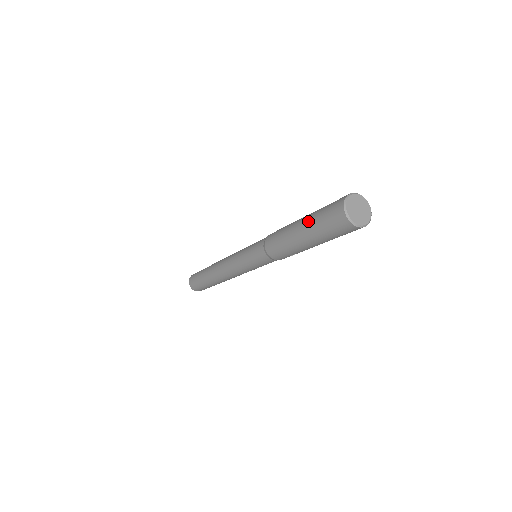
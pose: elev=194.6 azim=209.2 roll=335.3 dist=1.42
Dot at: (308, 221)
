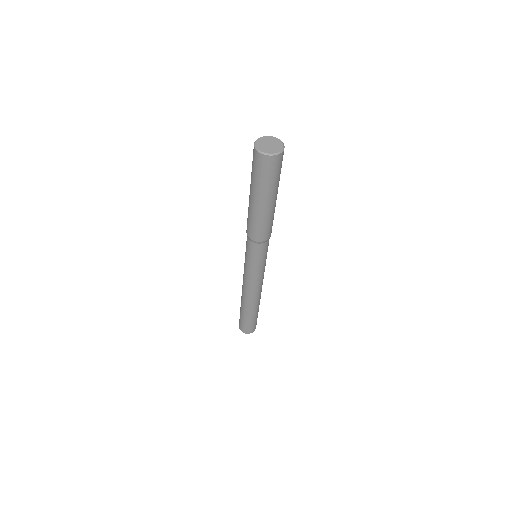
Dot at: occluded
